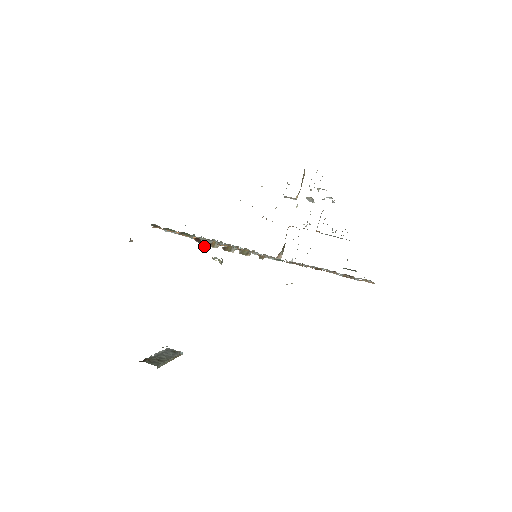
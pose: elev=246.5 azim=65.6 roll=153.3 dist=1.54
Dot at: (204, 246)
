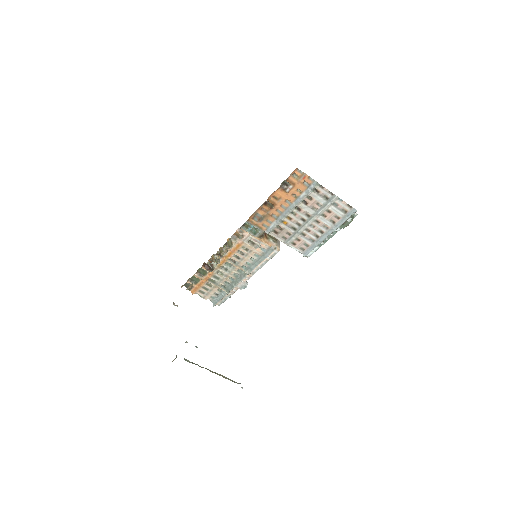
Dot at: (212, 267)
